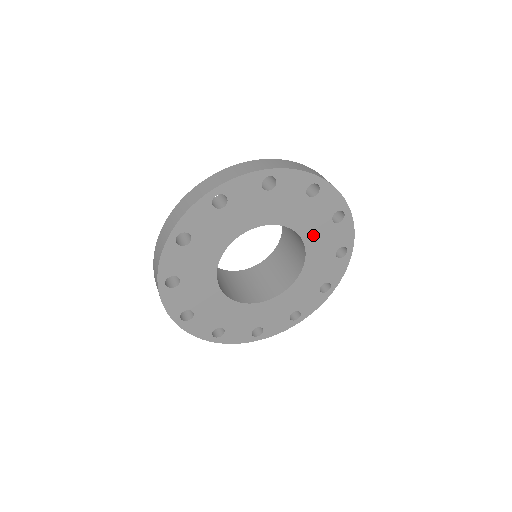
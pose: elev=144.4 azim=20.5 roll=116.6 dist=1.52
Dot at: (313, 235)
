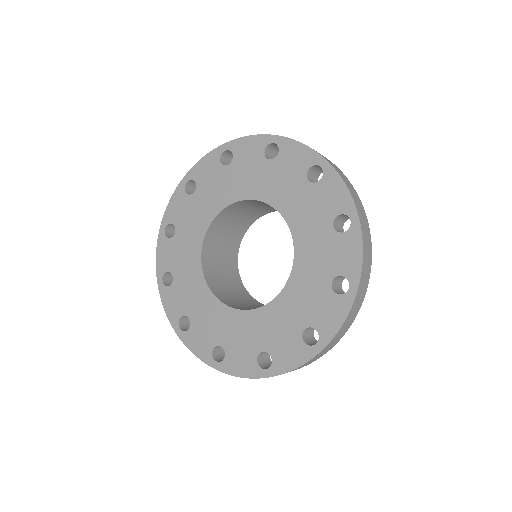
Dot at: (307, 238)
